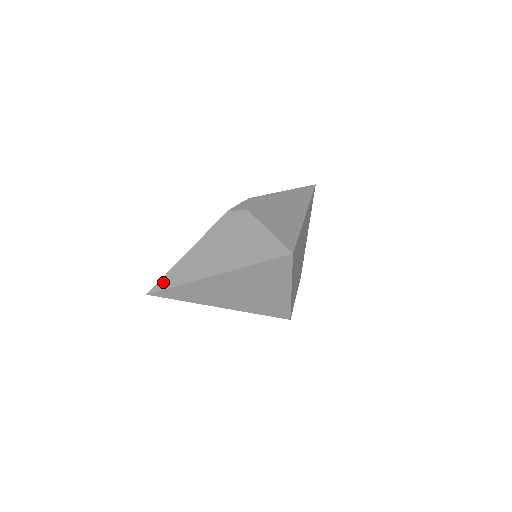
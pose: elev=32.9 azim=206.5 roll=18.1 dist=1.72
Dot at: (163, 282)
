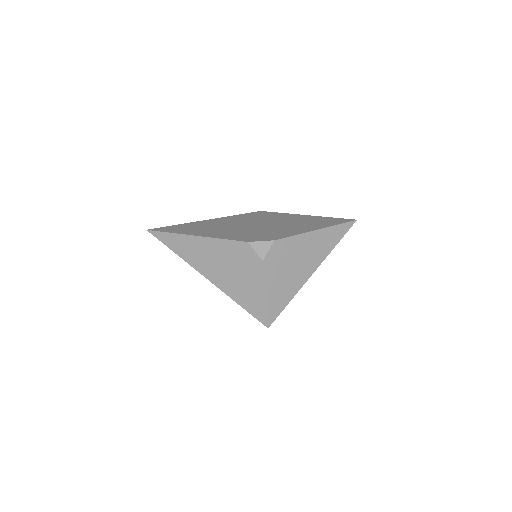
Dot at: (164, 236)
